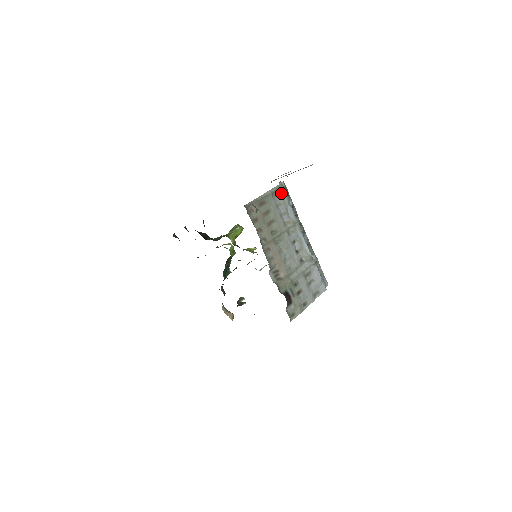
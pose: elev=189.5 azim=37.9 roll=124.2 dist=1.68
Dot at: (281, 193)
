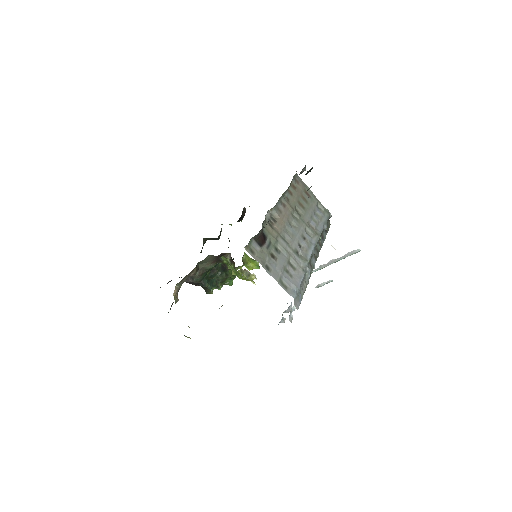
Dot at: (324, 213)
